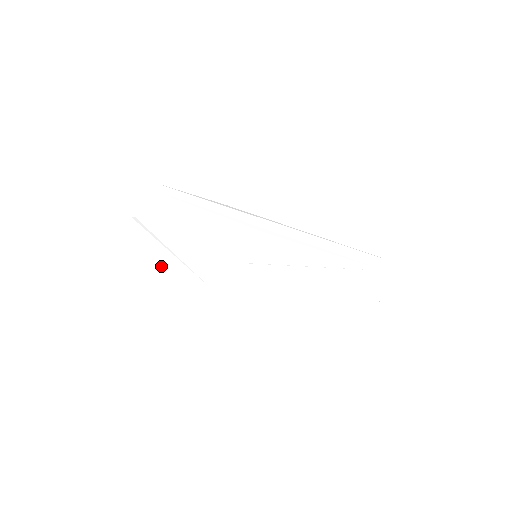
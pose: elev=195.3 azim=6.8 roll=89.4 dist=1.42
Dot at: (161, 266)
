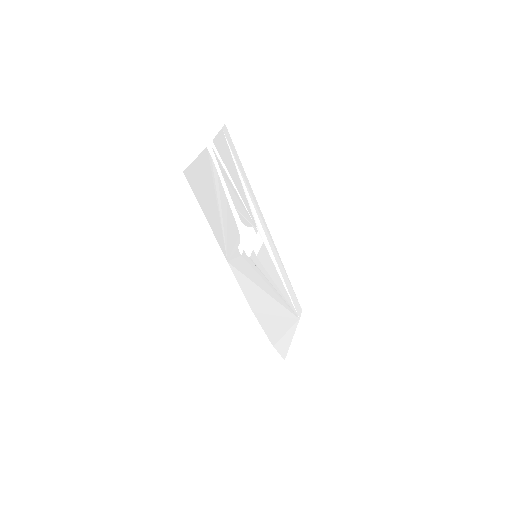
Dot at: (209, 214)
